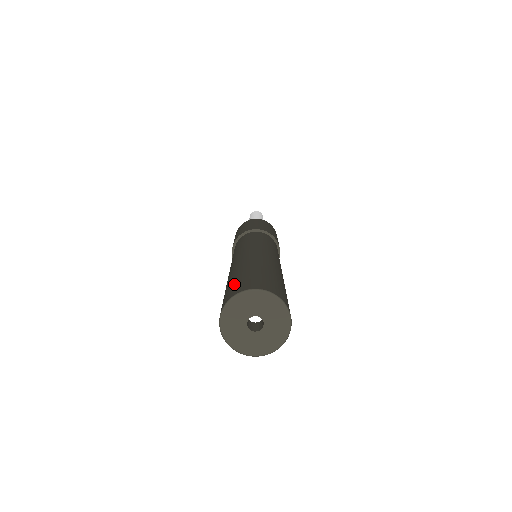
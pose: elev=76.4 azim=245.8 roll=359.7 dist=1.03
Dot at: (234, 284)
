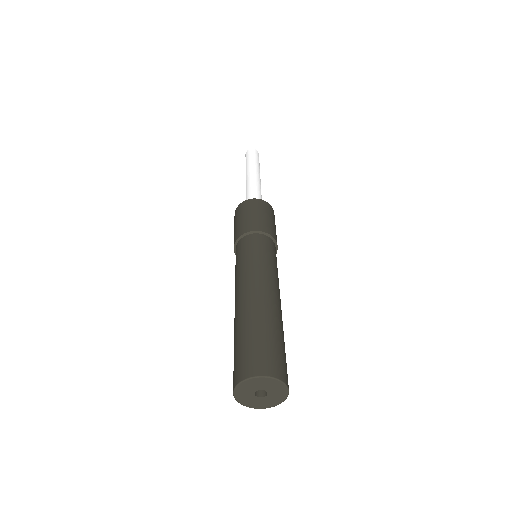
Dot at: (235, 362)
